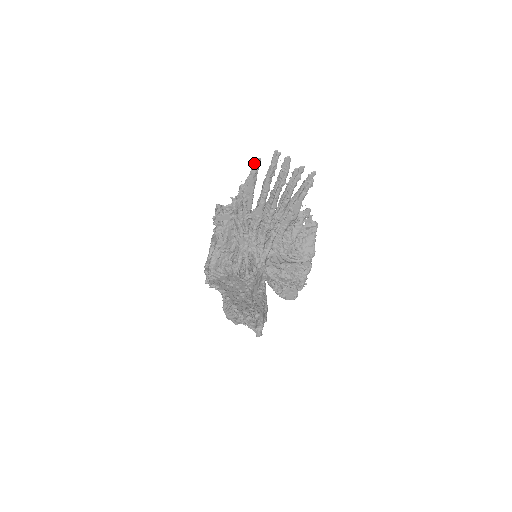
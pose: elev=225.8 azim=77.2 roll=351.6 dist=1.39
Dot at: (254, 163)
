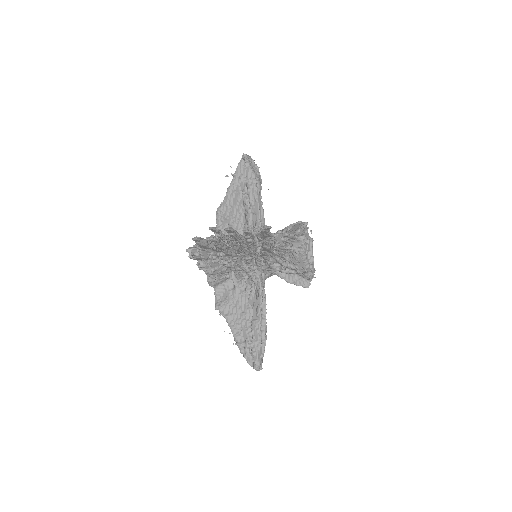
Dot at: (193, 240)
